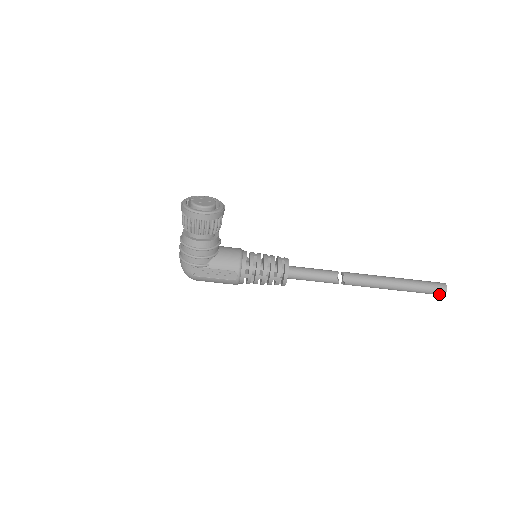
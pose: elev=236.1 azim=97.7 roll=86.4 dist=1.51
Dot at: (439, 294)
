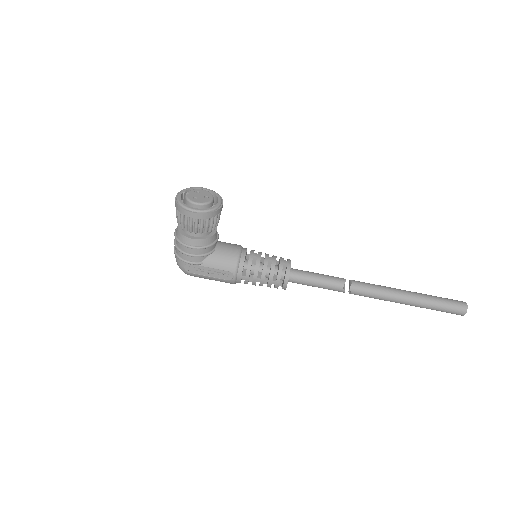
Dot at: (457, 314)
